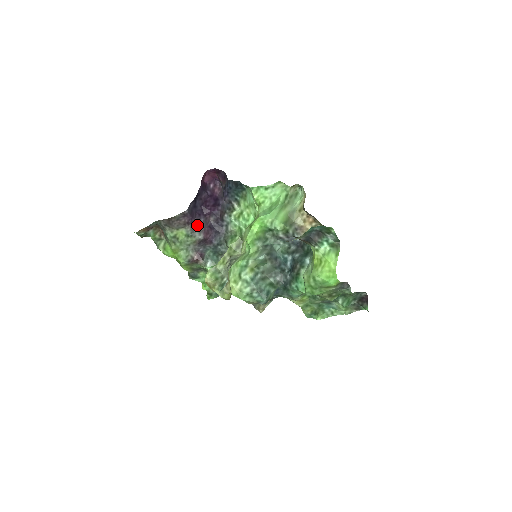
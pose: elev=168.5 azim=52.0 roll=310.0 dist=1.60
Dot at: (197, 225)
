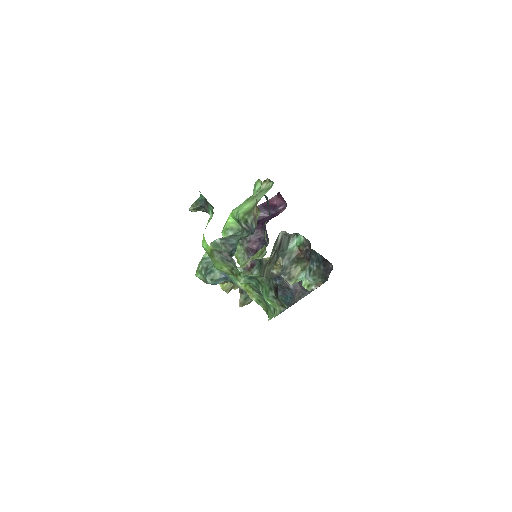
Dot at: occluded
